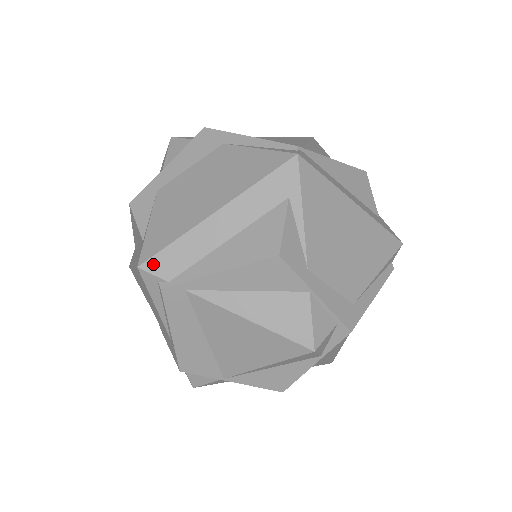
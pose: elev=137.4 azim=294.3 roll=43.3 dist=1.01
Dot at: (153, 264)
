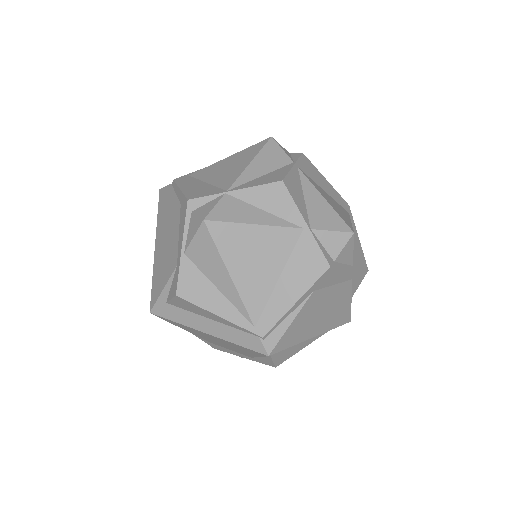
Dot at: occluded
